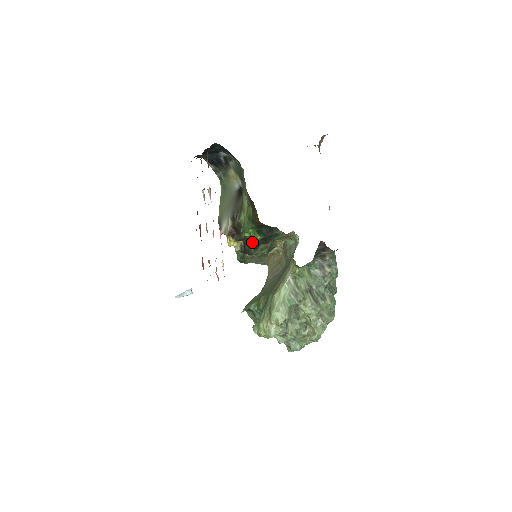
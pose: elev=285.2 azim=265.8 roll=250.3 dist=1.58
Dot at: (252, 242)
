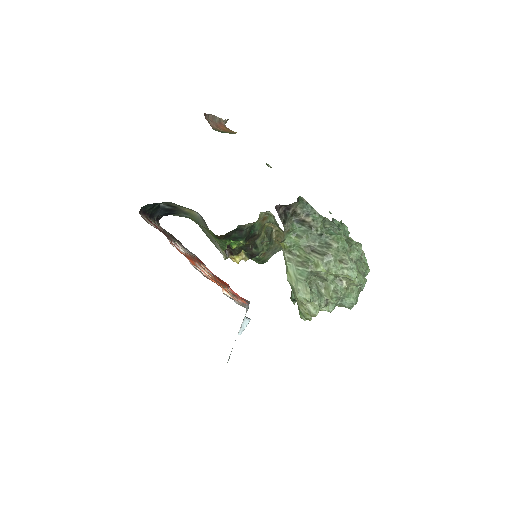
Dot at: (247, 246)
